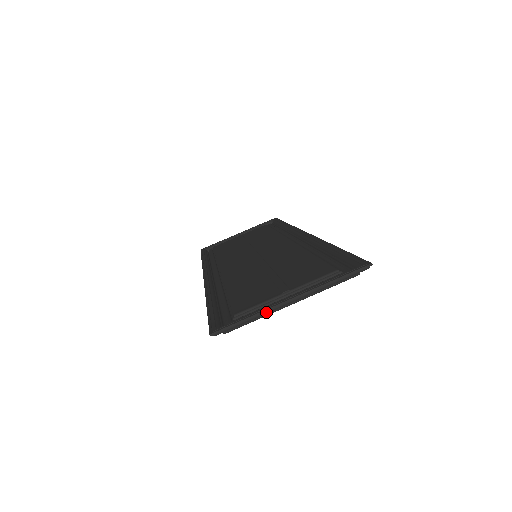
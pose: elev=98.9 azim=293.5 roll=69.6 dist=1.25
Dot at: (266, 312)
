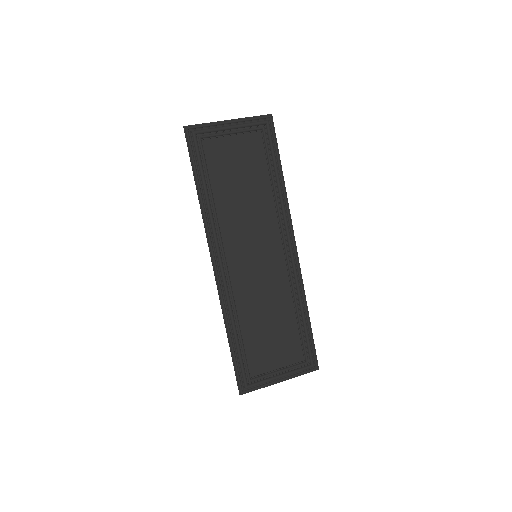
Dot at: (215, 123)
